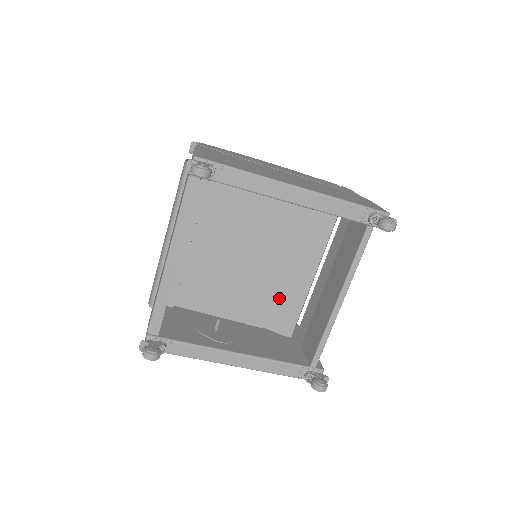
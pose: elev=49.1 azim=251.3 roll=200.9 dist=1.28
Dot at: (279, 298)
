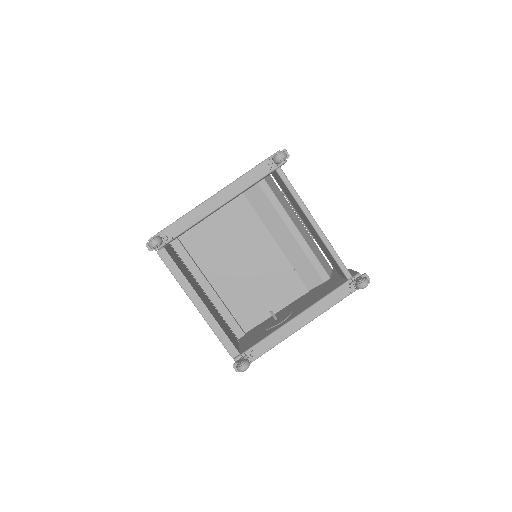
Dot at: (296, 264)
